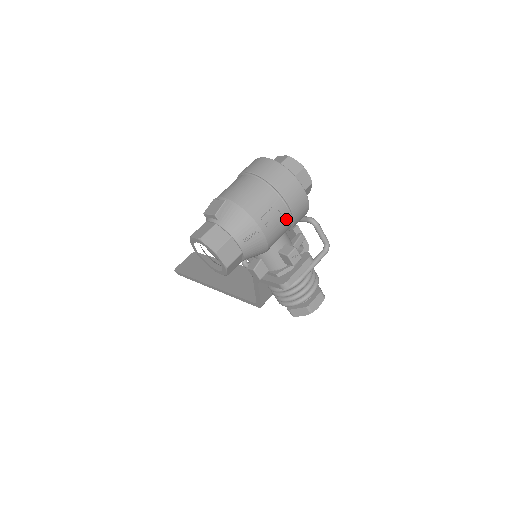
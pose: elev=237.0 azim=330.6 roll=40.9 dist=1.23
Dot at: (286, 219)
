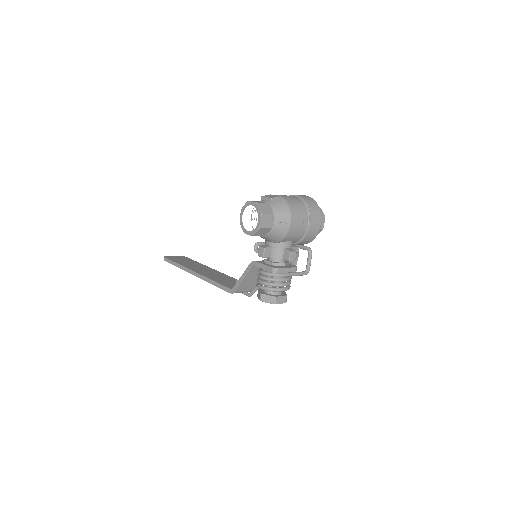
Dot at: (303, 231)
